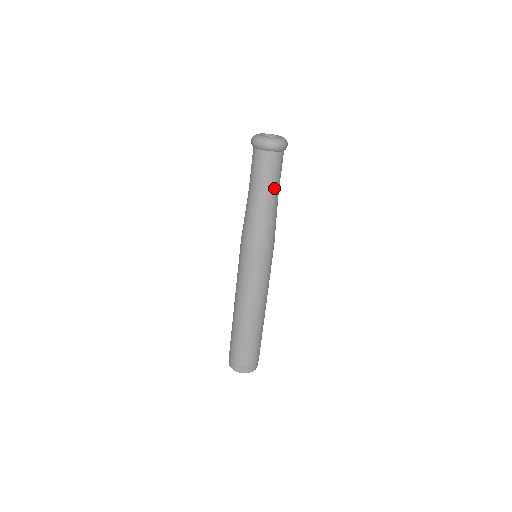
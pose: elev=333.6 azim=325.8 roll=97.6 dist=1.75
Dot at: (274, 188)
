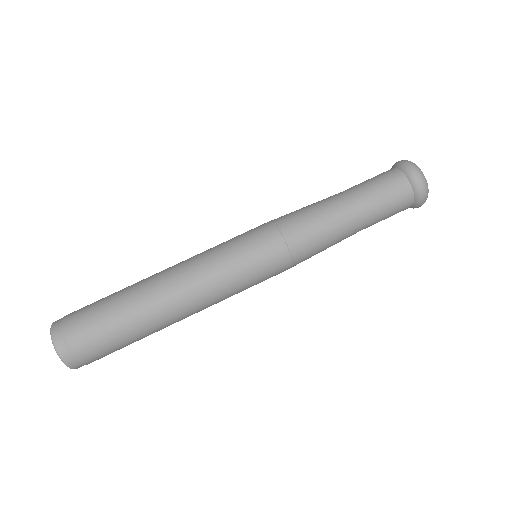
Dot at: (360, 200)
